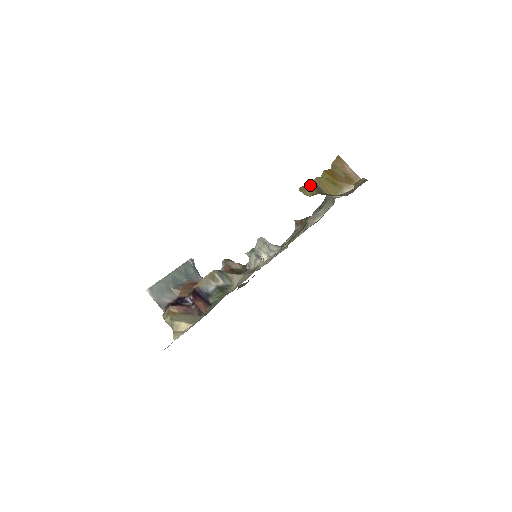
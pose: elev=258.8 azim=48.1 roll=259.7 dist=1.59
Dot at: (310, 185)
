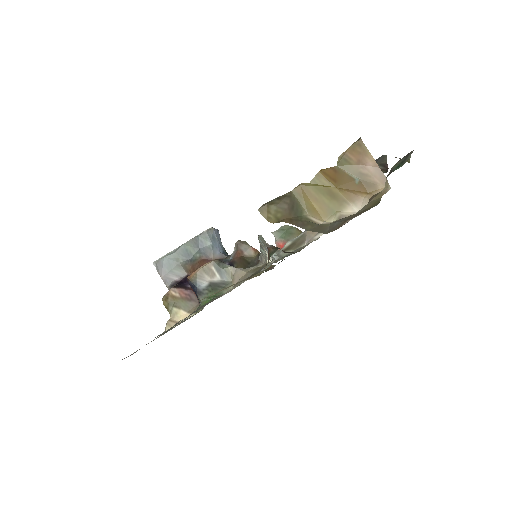
Dot at: (280, 202)
